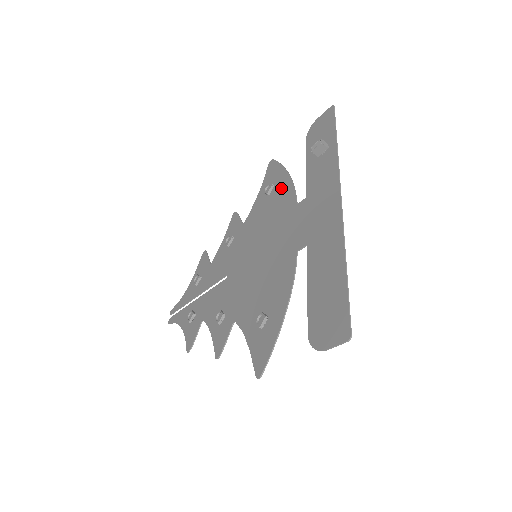
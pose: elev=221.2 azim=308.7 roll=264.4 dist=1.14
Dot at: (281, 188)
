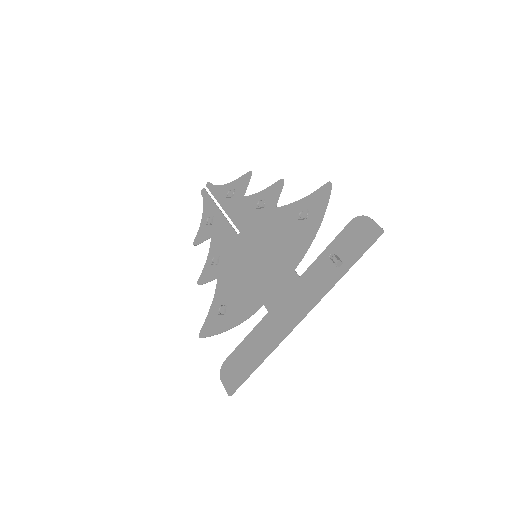
Dot at: (306, 232)
